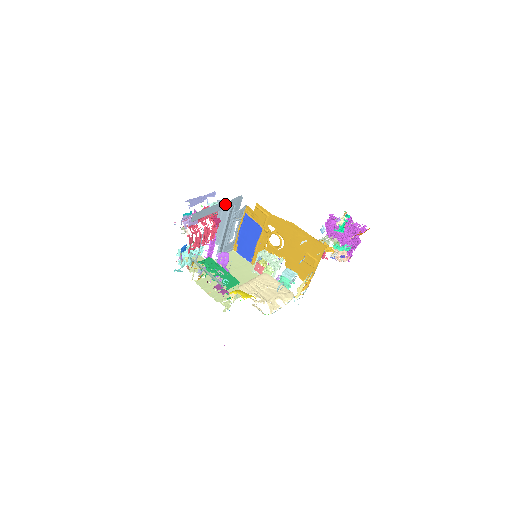
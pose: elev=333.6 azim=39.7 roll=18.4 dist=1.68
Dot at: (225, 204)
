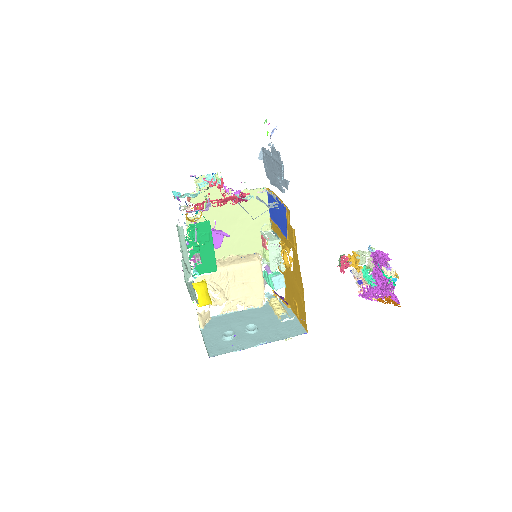
Dot at: occluded
